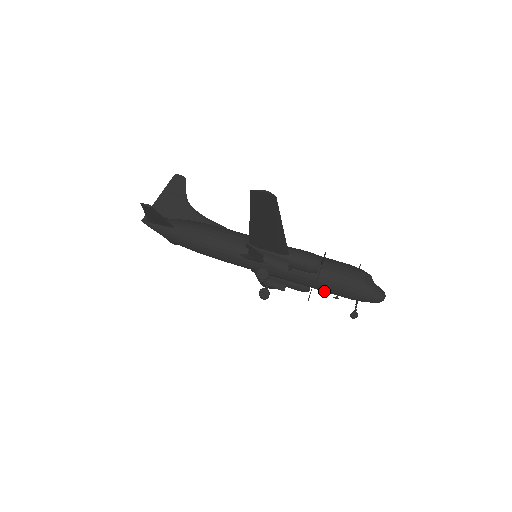
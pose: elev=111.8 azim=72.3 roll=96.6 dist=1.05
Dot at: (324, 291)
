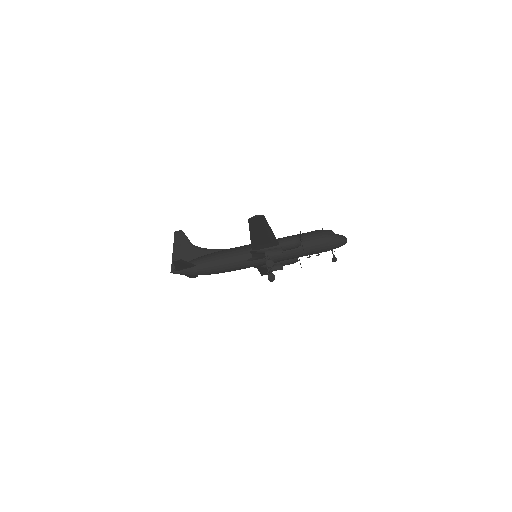
Dot at: (309, 255)
